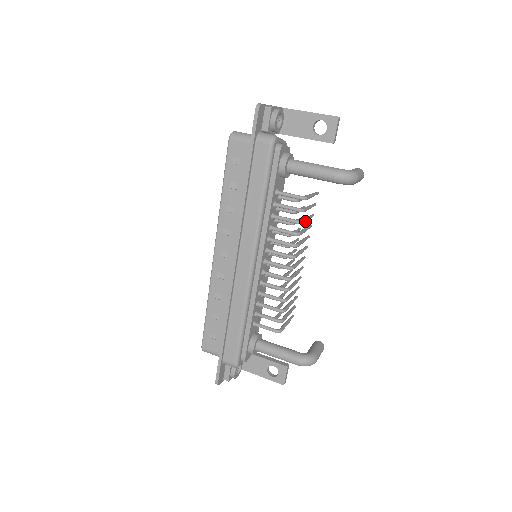
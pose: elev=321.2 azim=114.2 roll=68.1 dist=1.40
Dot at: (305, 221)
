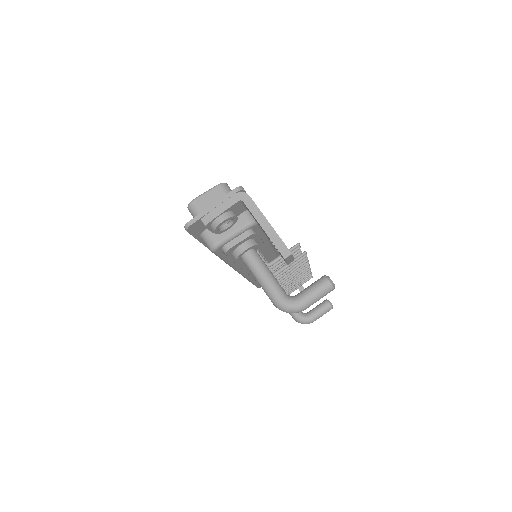
Dot at: (277, 280)
